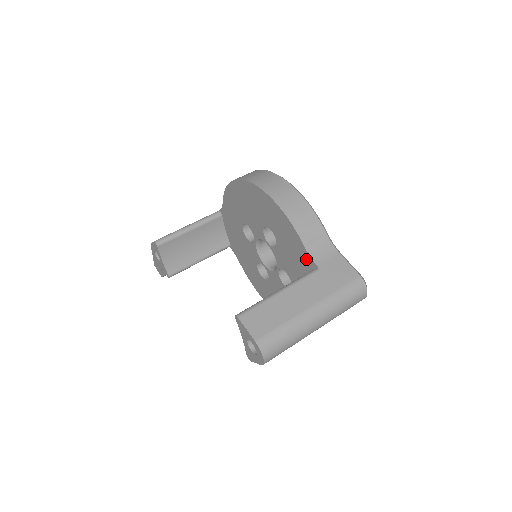
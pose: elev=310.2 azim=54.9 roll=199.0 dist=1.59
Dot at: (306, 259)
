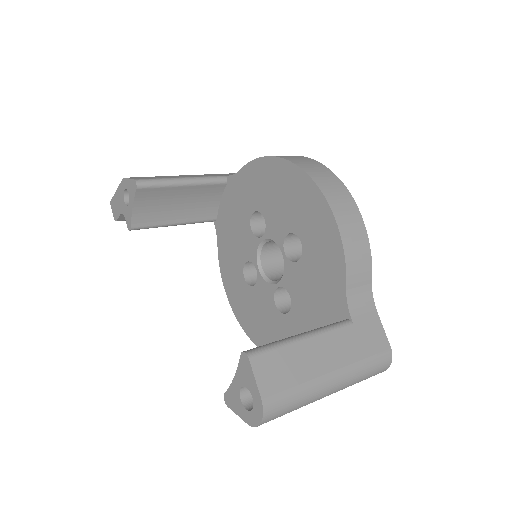
Dot at: (338, 301)
